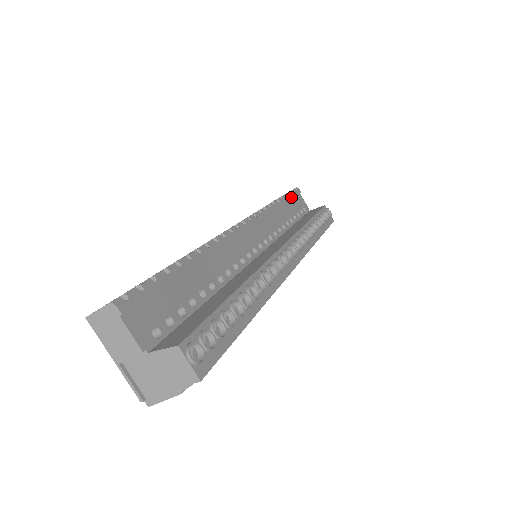
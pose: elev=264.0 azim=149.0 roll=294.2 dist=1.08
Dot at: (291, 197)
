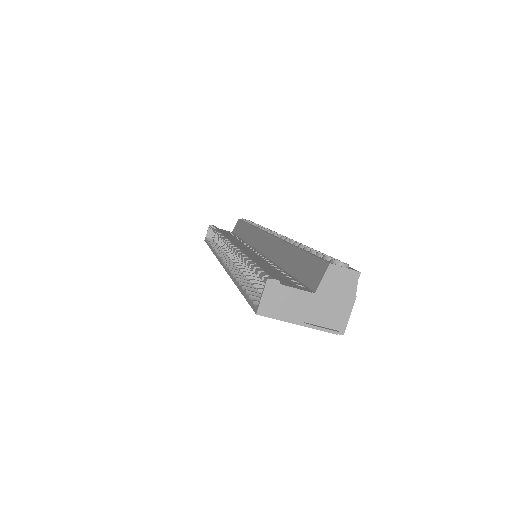
Dot at: (217, 228)
